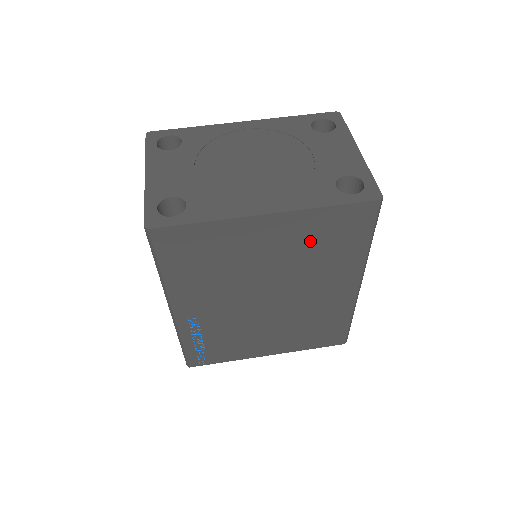
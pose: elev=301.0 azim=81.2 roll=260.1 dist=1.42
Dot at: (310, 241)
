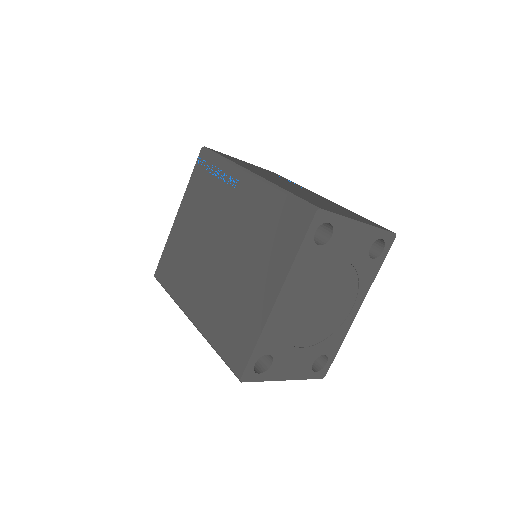
Dot at: occluded
